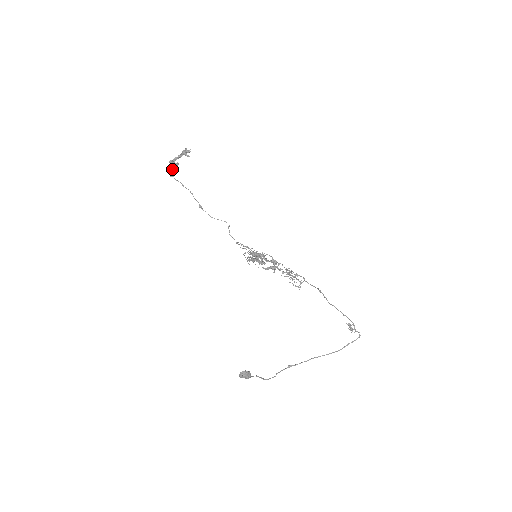
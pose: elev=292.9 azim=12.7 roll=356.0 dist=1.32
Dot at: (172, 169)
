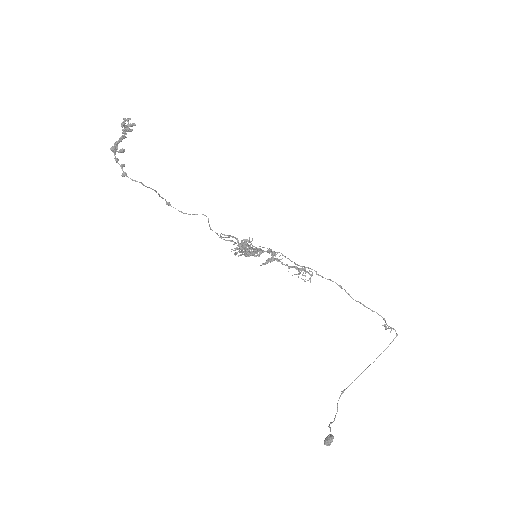
Dot at: (117, 160)
